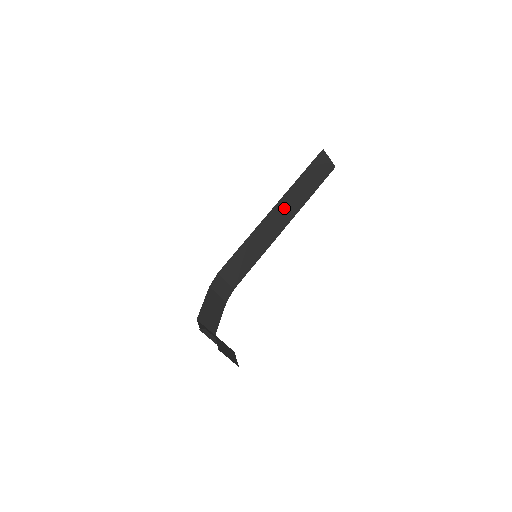
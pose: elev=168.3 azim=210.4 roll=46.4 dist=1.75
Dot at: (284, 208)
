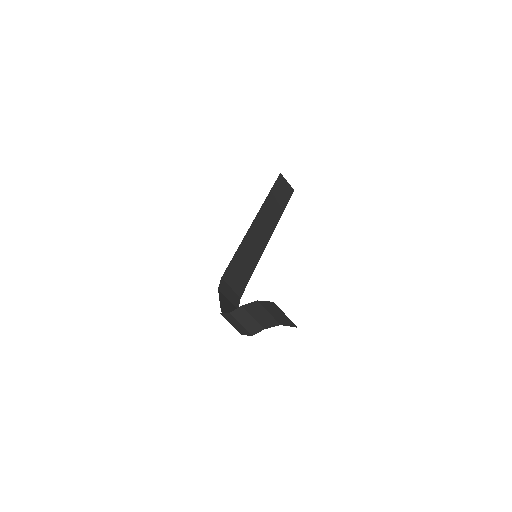
Dot at: (264, 220)
